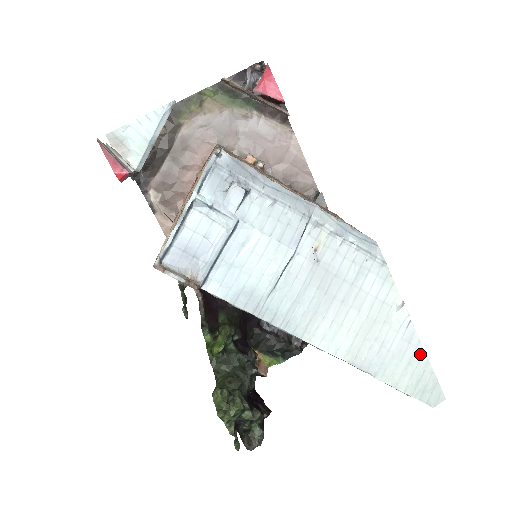
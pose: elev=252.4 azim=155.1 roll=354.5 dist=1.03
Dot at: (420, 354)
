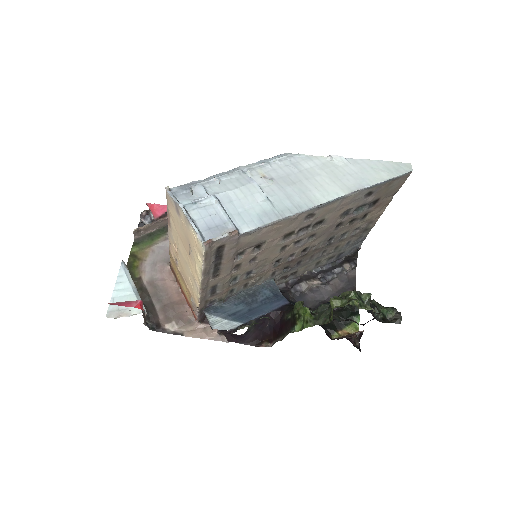
Dot at: (370, 162)
